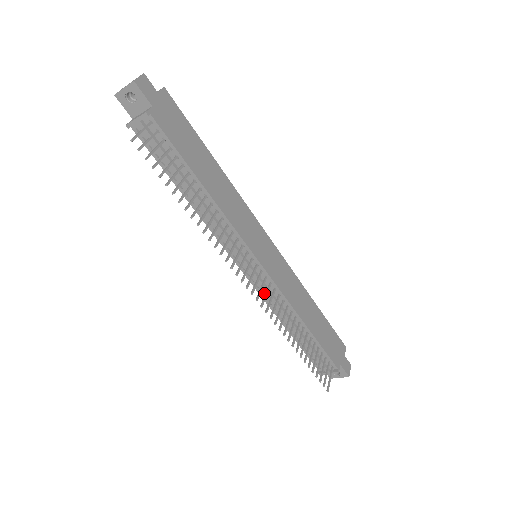
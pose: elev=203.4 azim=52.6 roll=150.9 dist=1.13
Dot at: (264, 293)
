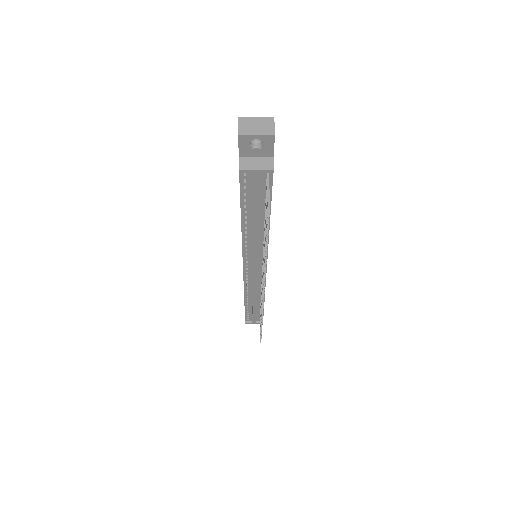
Dot at: (249, 283)
